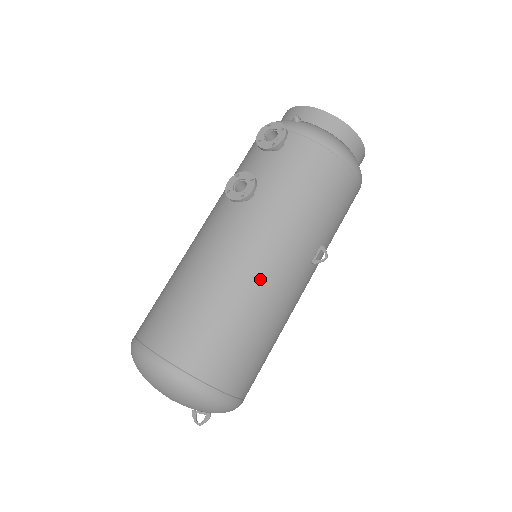
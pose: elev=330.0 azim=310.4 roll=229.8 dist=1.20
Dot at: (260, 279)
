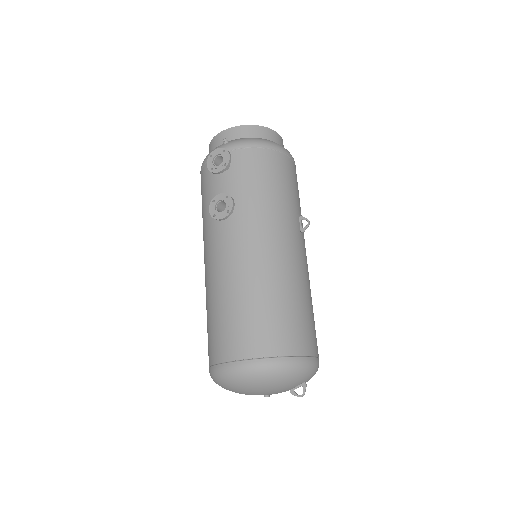
Dot at: (278, 261)
